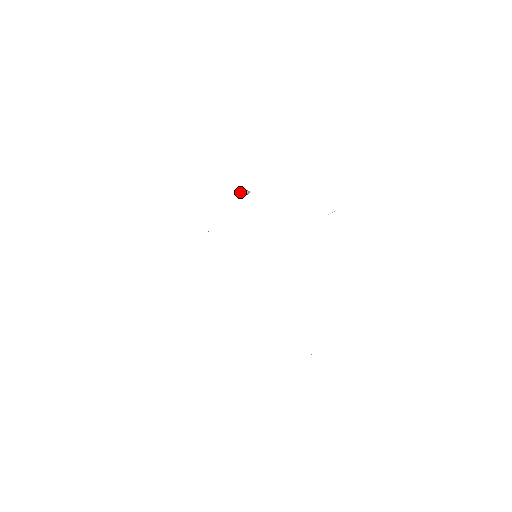
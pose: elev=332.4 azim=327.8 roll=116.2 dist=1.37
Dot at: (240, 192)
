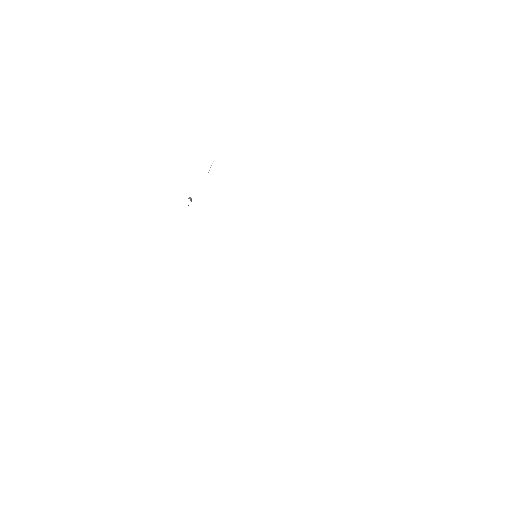
Dot at: occluded
